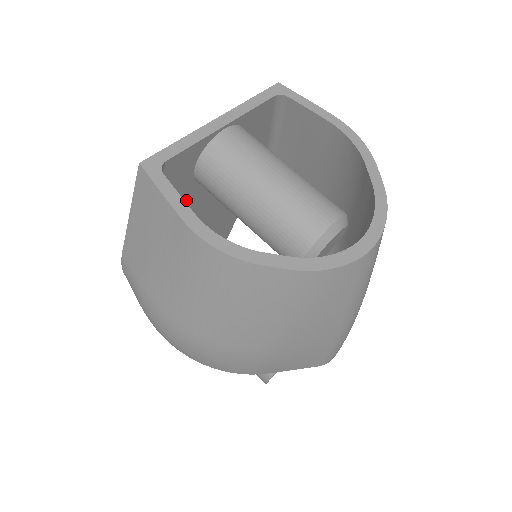
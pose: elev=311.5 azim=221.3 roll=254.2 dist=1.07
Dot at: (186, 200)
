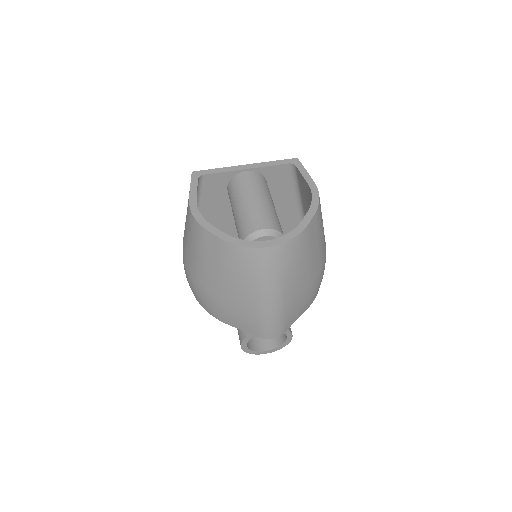
Dot at: (225, 206)
